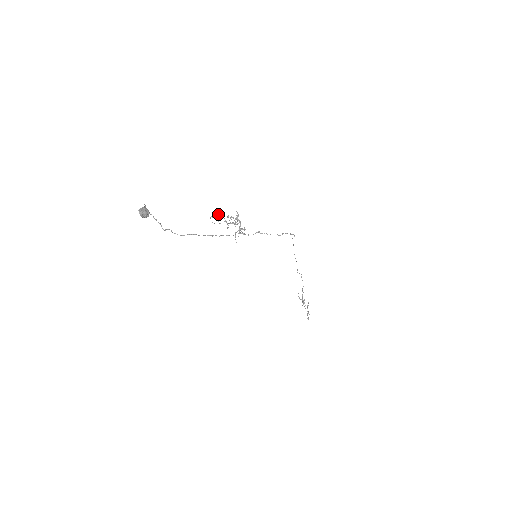
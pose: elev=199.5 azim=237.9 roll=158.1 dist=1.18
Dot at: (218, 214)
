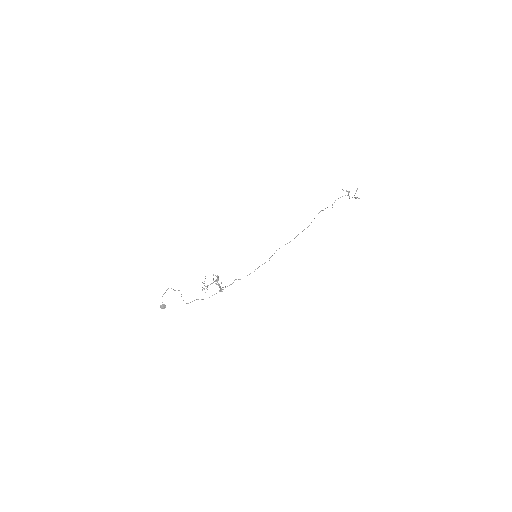
Dot at: (202, 290)
